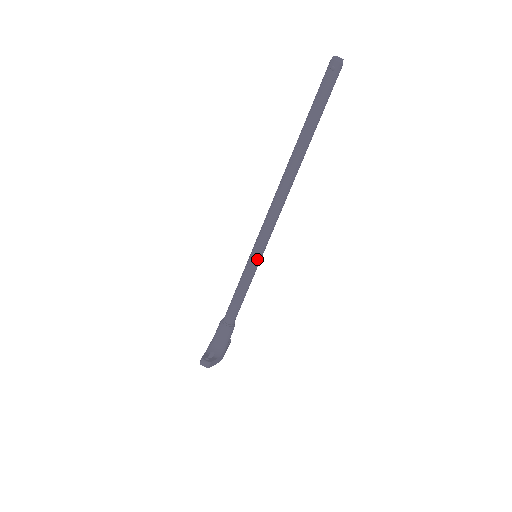
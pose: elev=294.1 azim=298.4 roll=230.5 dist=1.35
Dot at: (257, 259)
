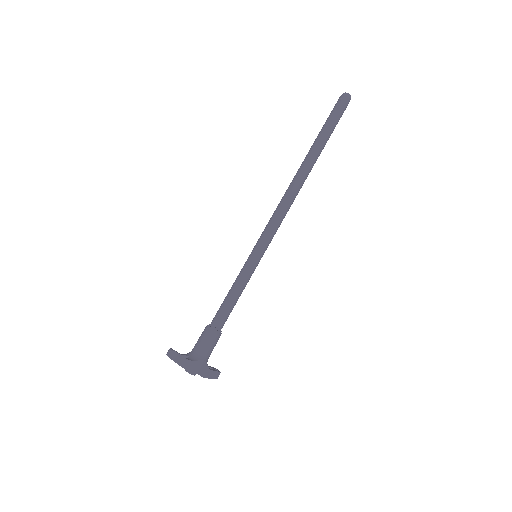
Dot at: (255, 255)
